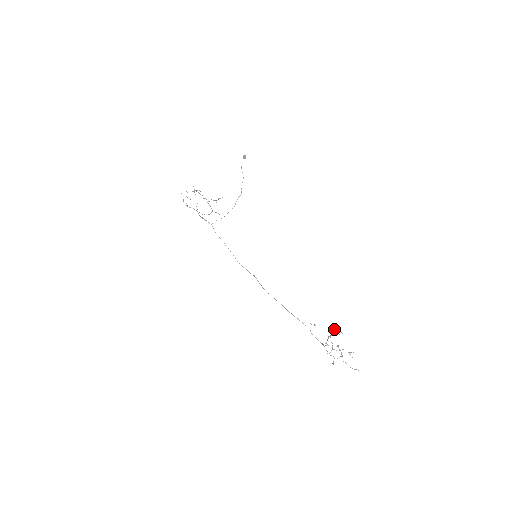
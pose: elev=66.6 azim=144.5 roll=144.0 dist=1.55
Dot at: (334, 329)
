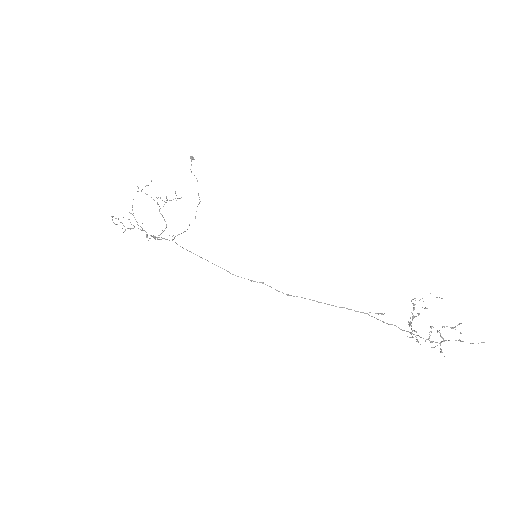
Dot at: occluded
